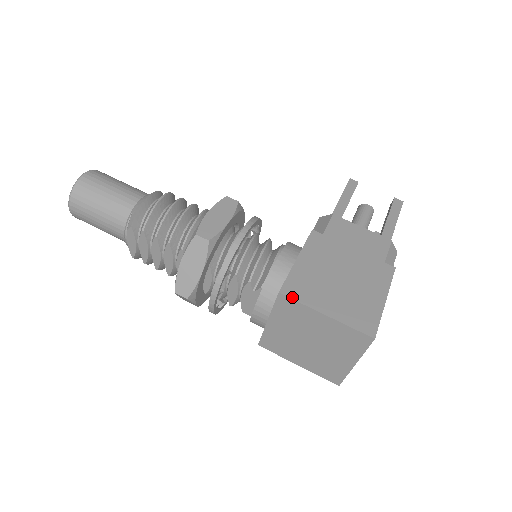
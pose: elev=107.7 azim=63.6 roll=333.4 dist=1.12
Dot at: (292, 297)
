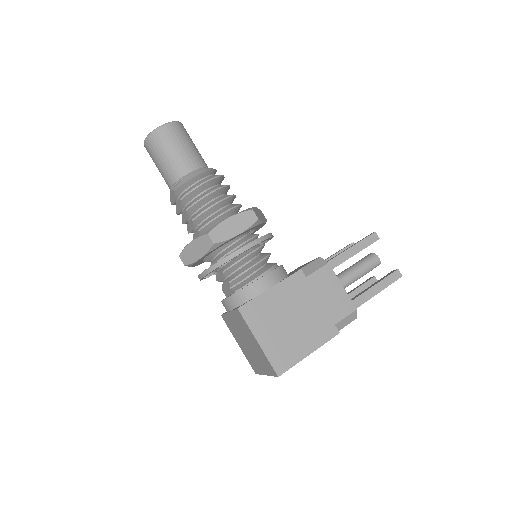
Dot at: (244, 317)
